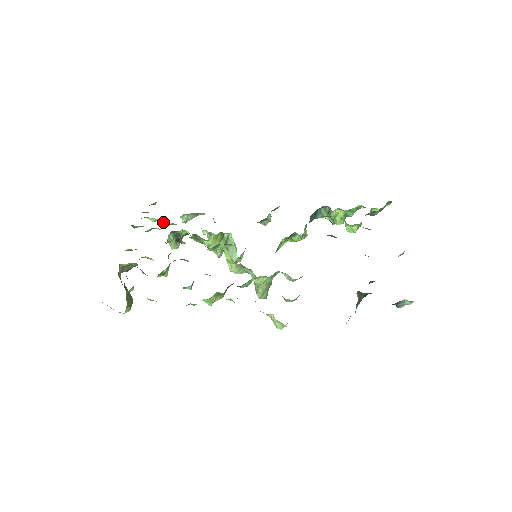
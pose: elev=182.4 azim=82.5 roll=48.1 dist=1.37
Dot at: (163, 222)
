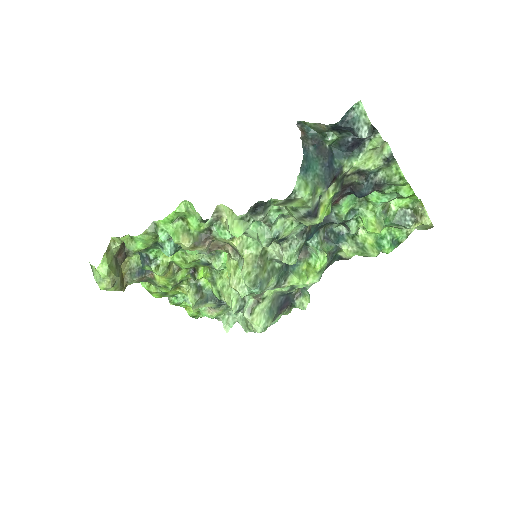
Dot at: (200, 311)
